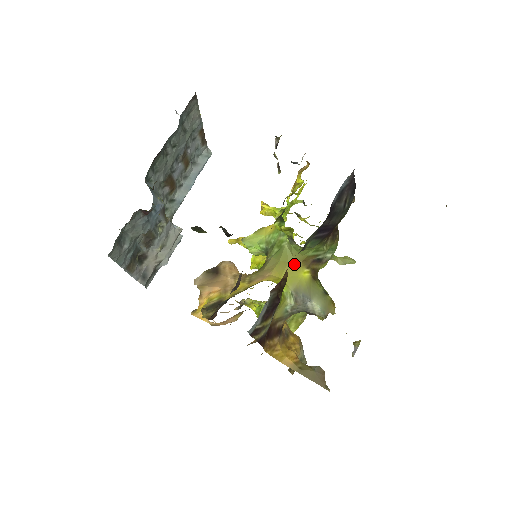
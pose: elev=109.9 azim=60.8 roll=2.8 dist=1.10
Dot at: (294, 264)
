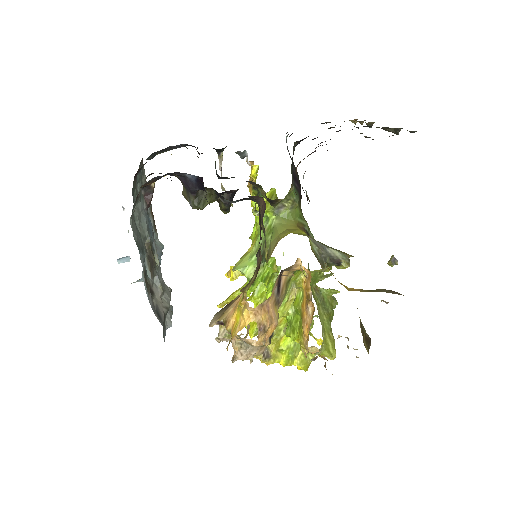
Dot at: (292, 229)
